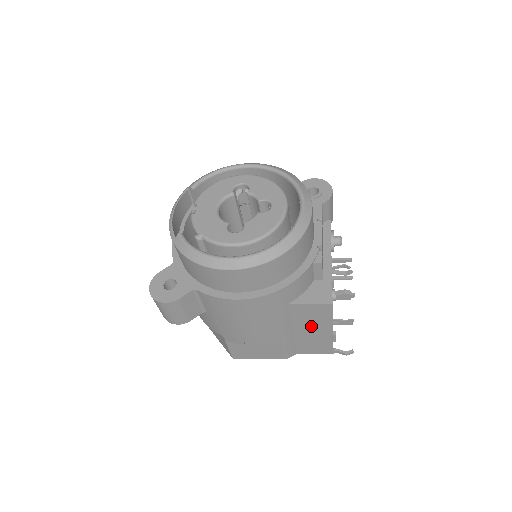
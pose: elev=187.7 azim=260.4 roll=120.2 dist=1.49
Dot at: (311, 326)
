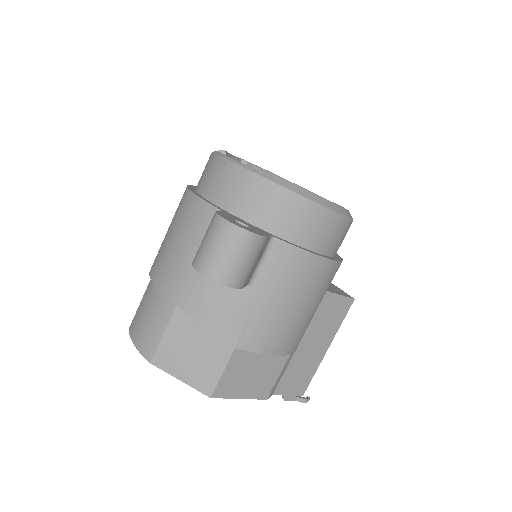
Dot at: (318, 336)
